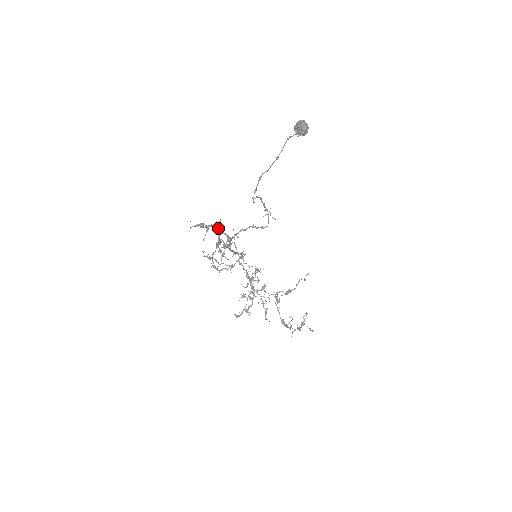
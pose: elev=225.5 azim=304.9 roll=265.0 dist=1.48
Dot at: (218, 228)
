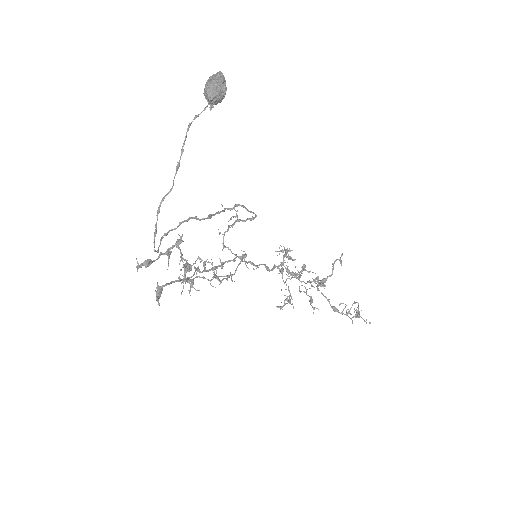
Dot at: occluded
